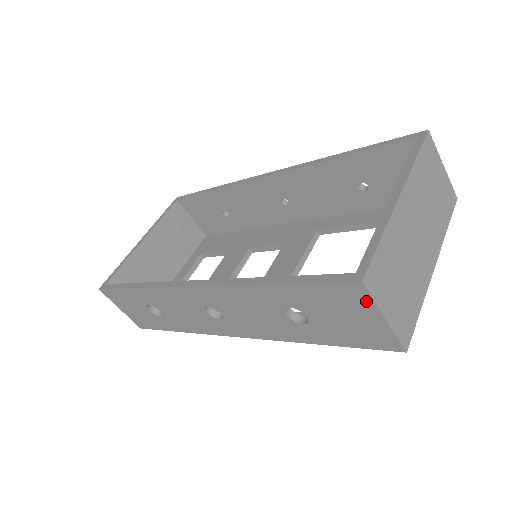
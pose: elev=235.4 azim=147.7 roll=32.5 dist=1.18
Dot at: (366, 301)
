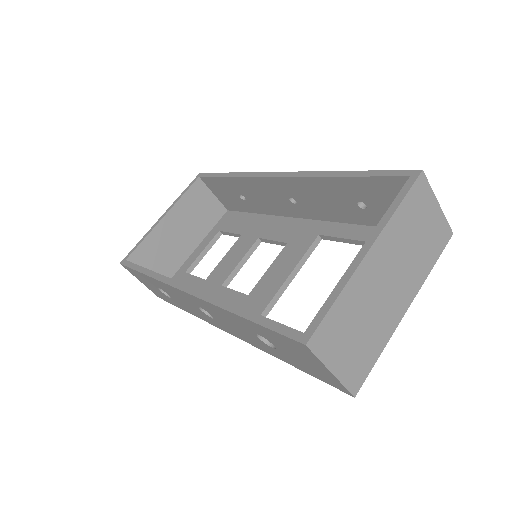
Dot at: (313, 357)
